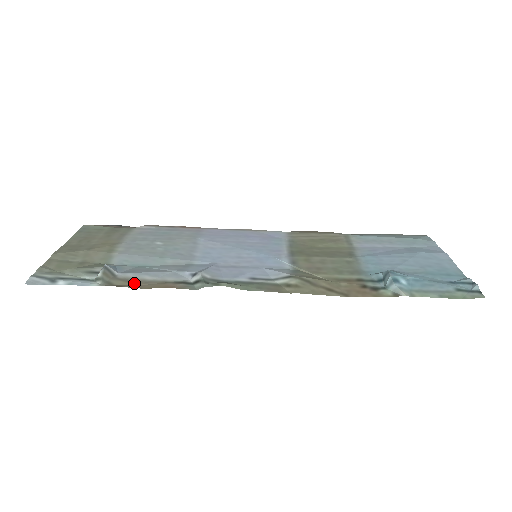
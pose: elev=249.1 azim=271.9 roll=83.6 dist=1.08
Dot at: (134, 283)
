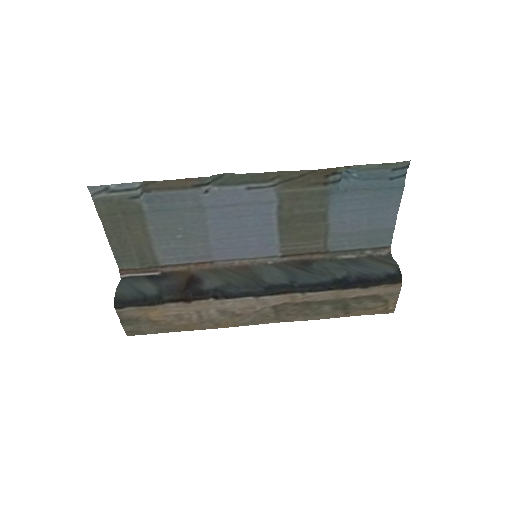
Dot at: (164, 187)
